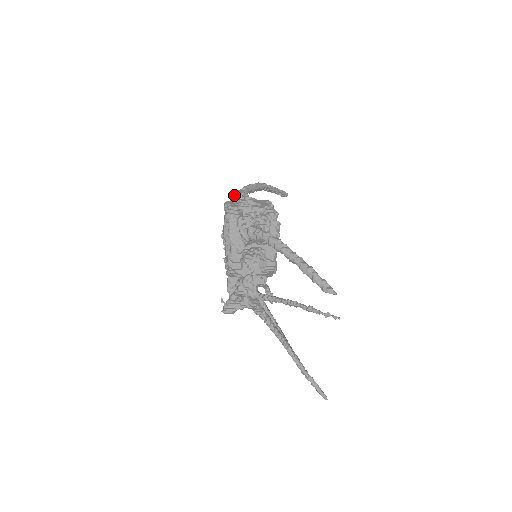
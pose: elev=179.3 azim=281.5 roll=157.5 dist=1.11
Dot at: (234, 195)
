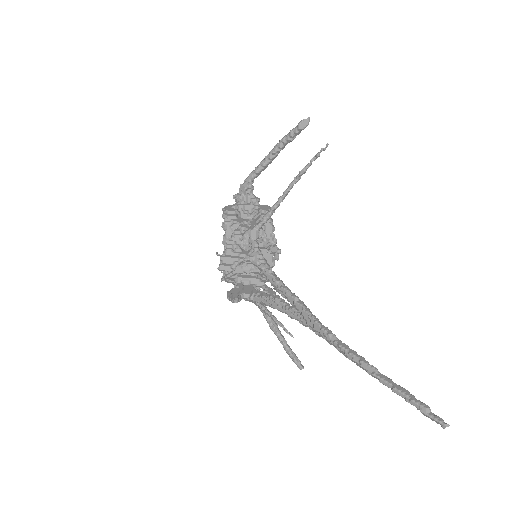
Dot at: occluded
